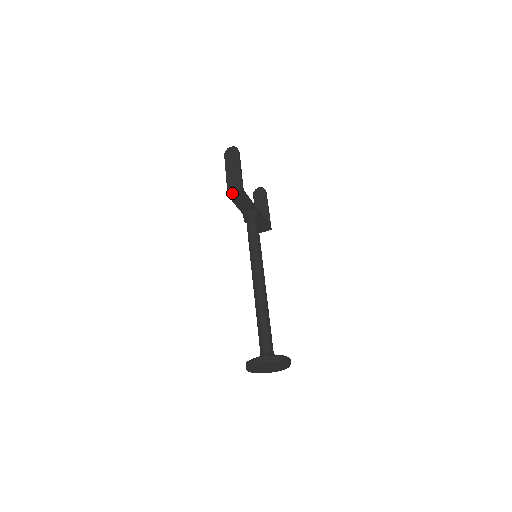
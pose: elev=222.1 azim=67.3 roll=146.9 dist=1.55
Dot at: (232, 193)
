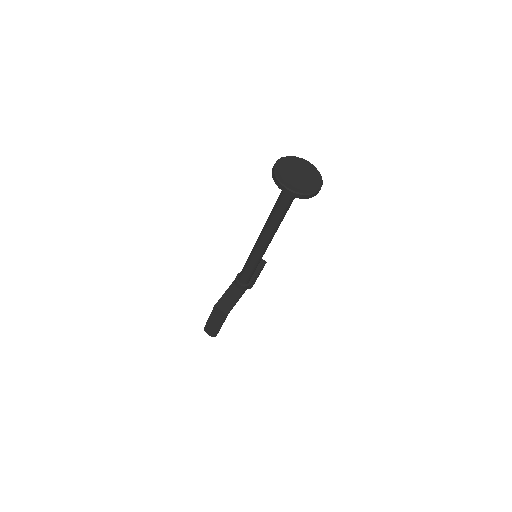
Dot at: occluded
